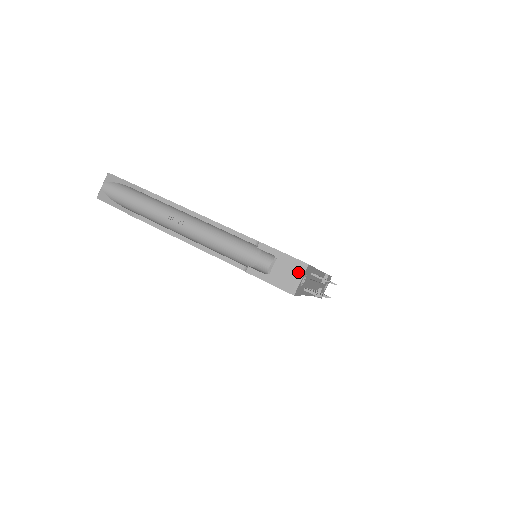
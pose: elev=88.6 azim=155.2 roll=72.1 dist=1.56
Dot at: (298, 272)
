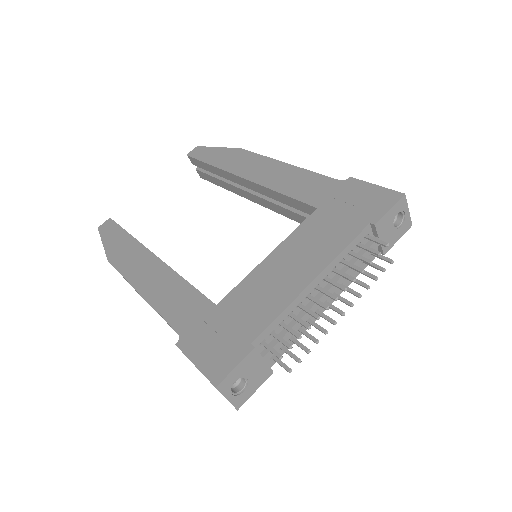
Dot at: occluded
